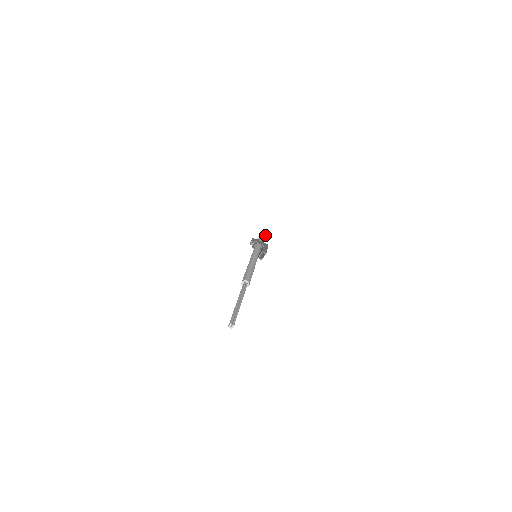
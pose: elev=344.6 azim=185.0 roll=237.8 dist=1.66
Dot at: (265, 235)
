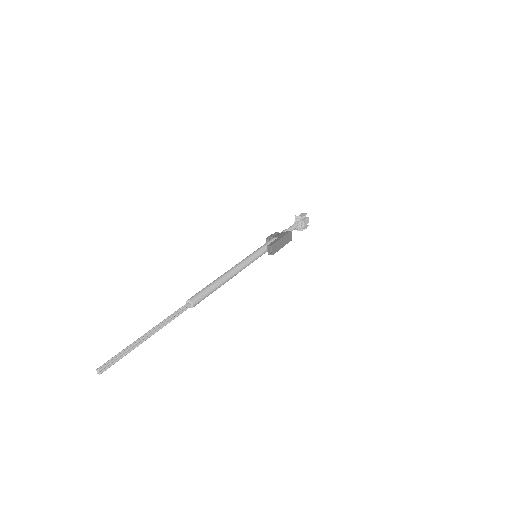
Dot at: (303, 219)
